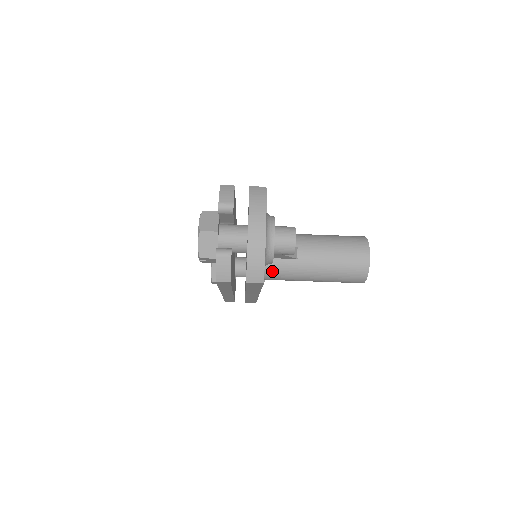
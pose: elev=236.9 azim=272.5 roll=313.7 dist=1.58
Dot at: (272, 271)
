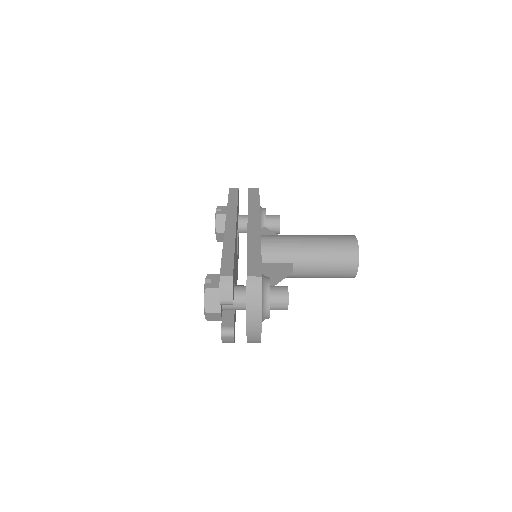
Dot at: occluded
